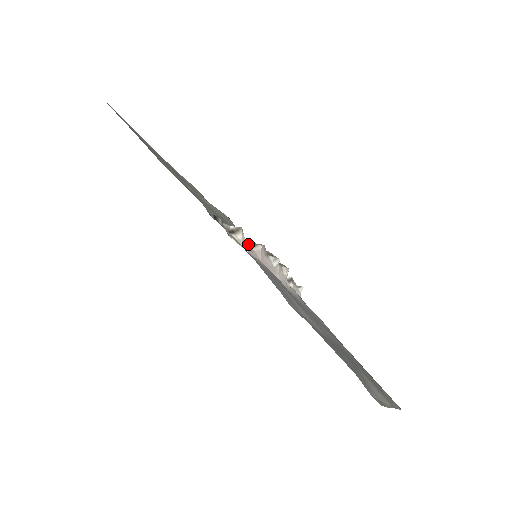
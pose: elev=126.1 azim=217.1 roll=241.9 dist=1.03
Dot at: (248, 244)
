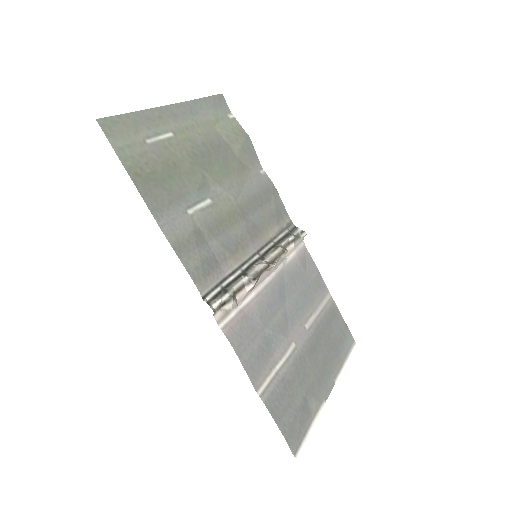
Dot at: (243, 280)
